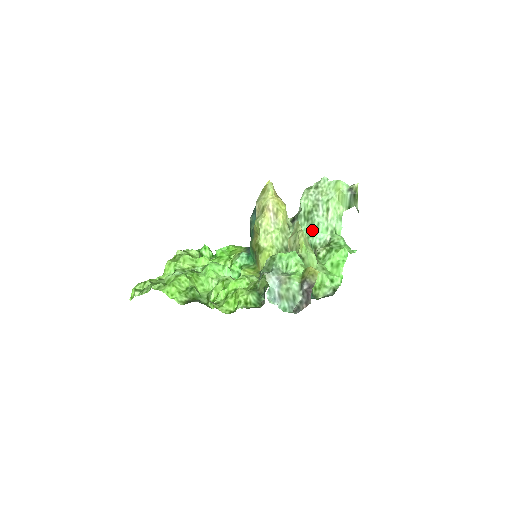
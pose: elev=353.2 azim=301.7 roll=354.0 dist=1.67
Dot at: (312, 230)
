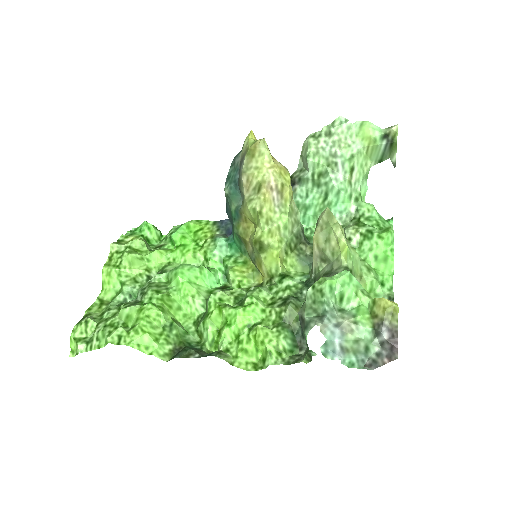
Dot at: (328, 200)
